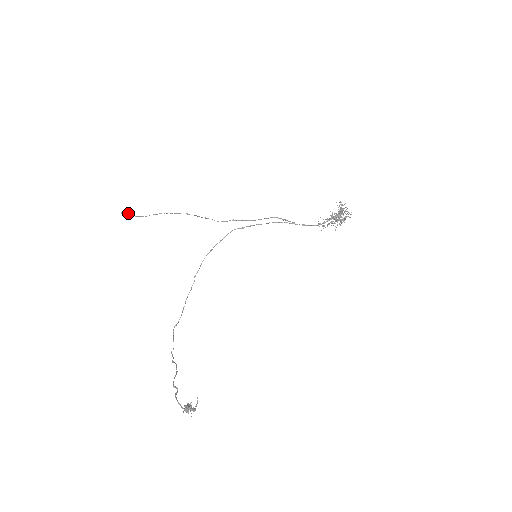
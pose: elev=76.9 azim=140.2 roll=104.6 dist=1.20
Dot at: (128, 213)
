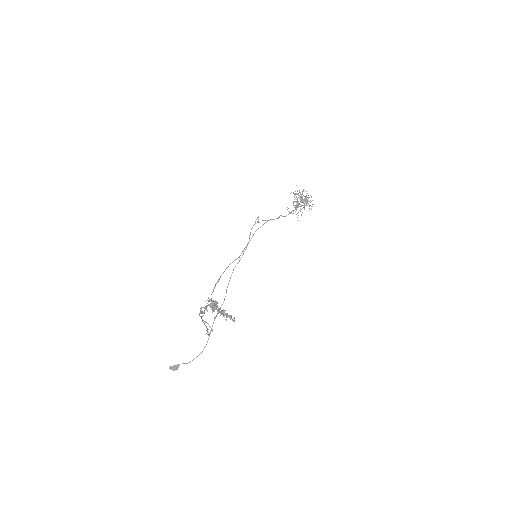
Dot at: (175, 365)
